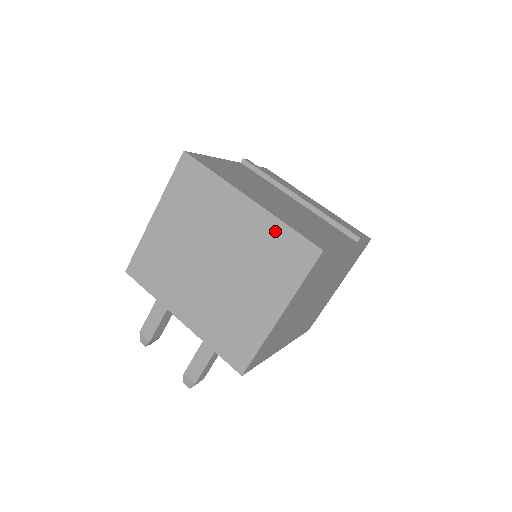
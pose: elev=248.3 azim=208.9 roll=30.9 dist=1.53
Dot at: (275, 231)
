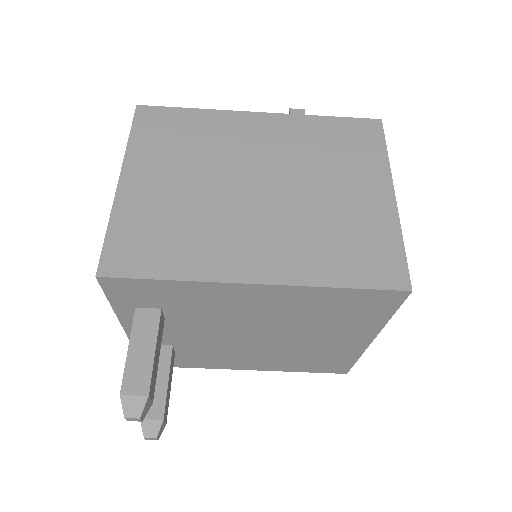
Dot at: occluded
